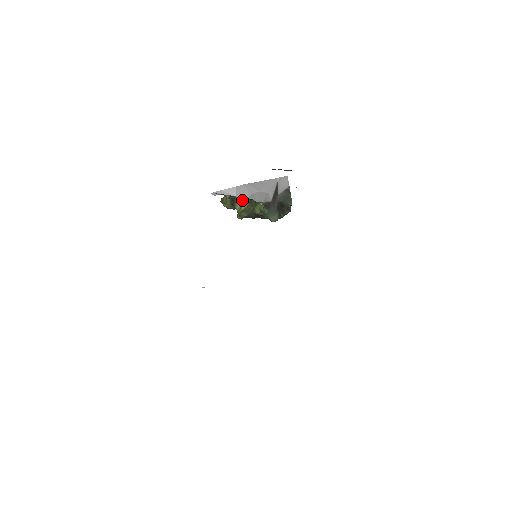
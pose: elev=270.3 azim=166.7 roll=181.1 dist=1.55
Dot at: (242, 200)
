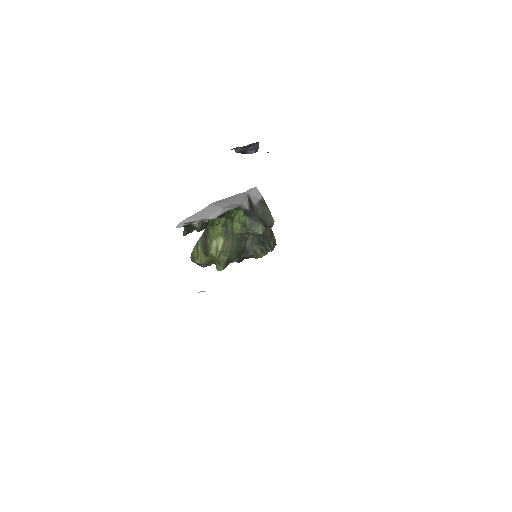
Dot at: (215, 237)
